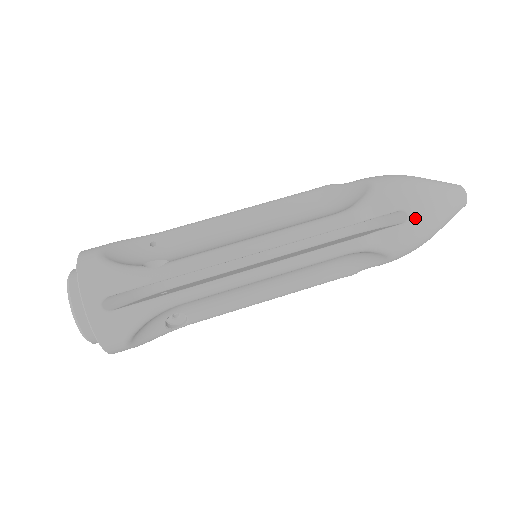
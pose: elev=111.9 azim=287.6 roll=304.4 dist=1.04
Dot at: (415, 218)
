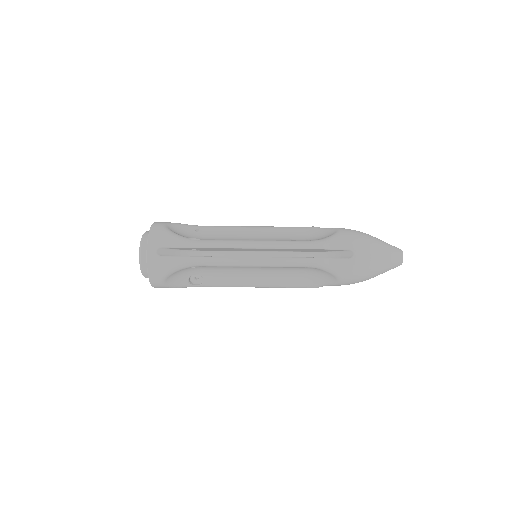
Dot at: (358, 257)
